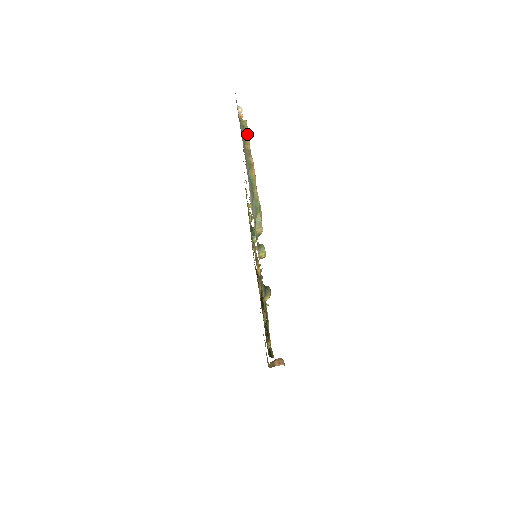
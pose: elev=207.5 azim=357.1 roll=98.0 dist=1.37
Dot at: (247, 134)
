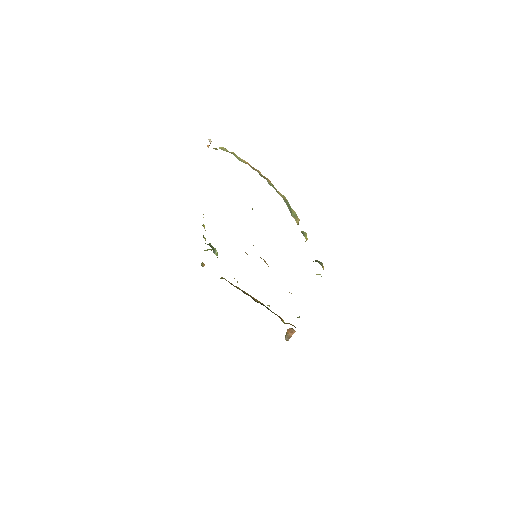
Dot at: (237, 156)
